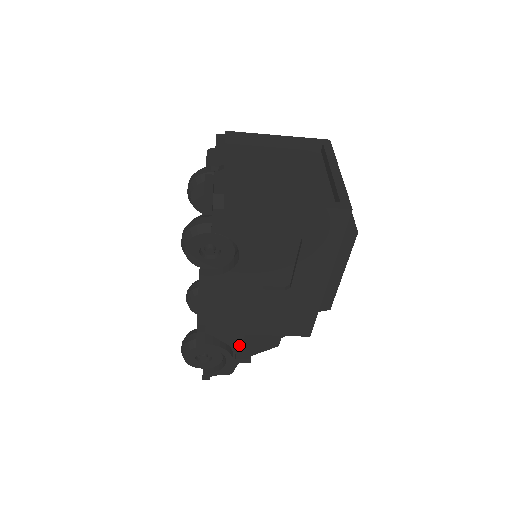
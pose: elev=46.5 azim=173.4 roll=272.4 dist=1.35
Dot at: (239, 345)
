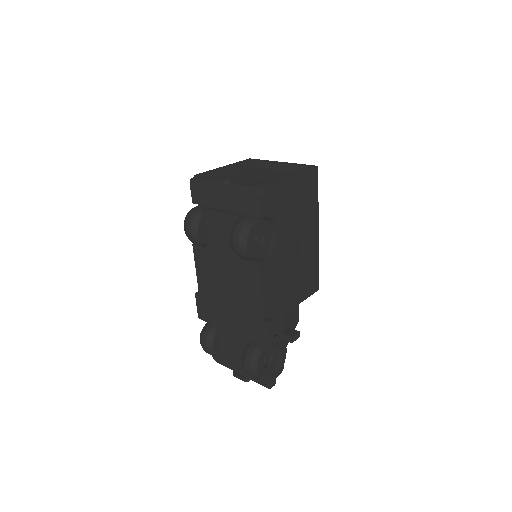
Dot at: (283, 332)
